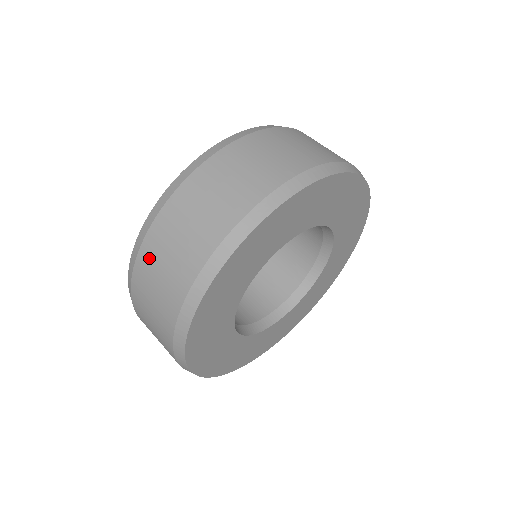
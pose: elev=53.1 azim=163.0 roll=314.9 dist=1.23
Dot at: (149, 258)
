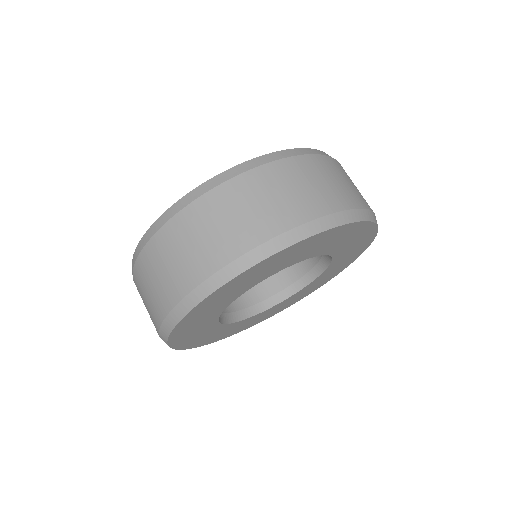
Dot at: (223, 200)
